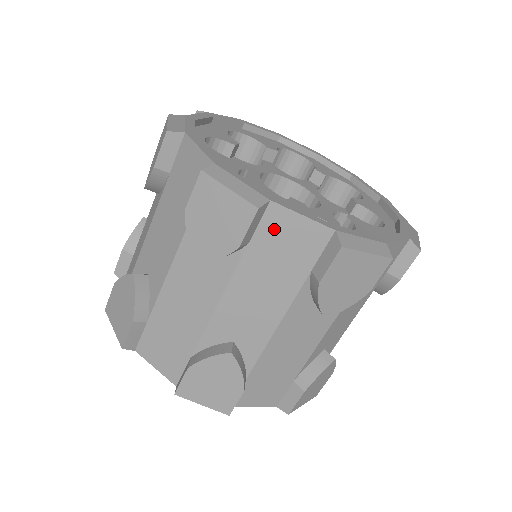
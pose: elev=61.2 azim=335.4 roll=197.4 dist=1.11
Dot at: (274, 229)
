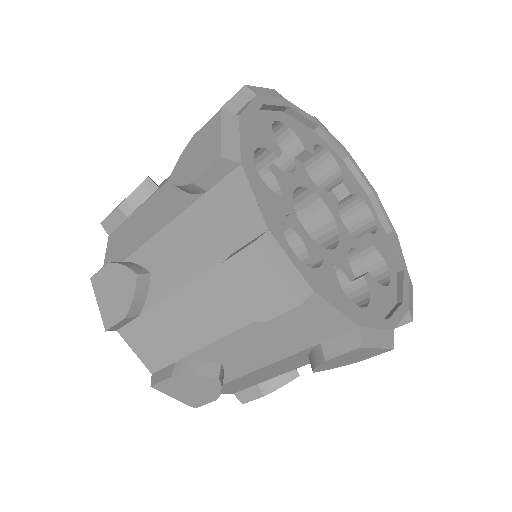
Dot at: occluded
